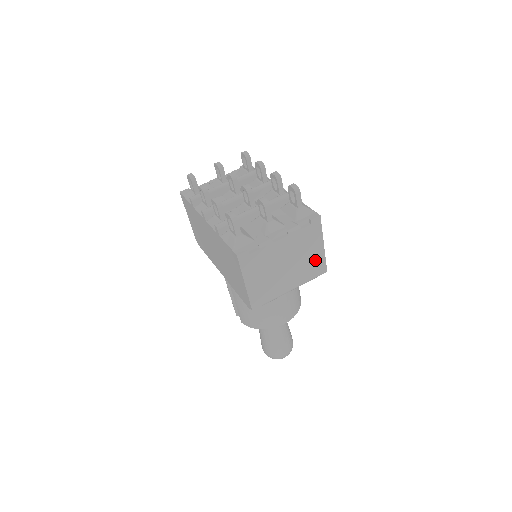
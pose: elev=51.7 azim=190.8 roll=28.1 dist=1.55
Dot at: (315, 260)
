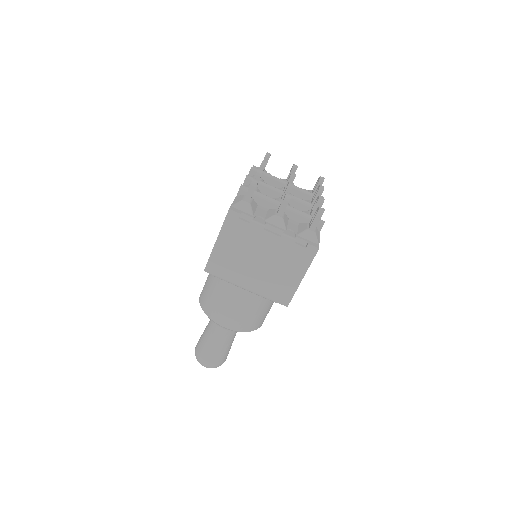
Dot at: (286, 284)
